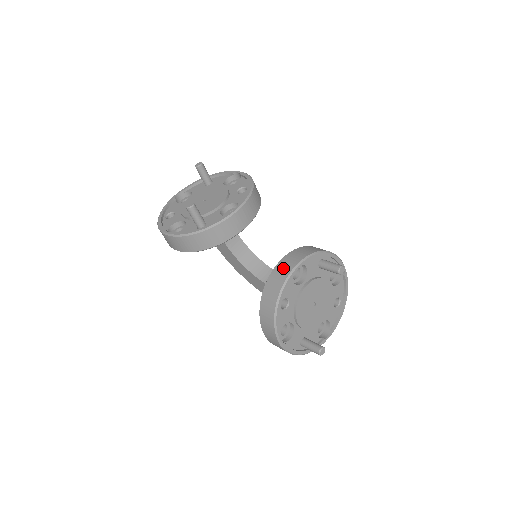
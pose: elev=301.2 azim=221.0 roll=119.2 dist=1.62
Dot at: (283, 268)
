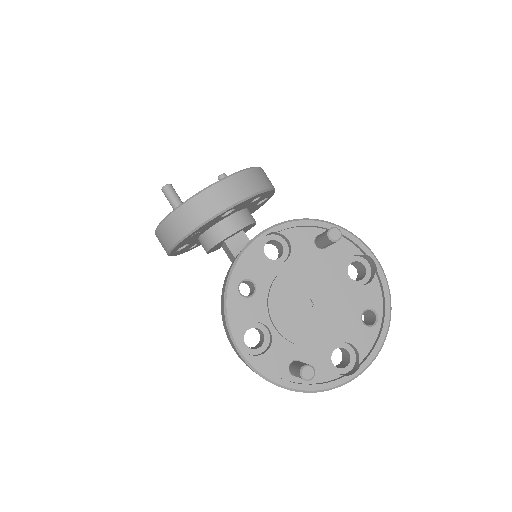
Dot at: occluded
